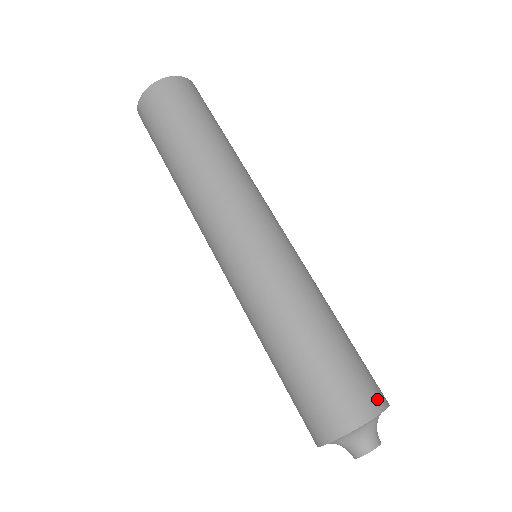
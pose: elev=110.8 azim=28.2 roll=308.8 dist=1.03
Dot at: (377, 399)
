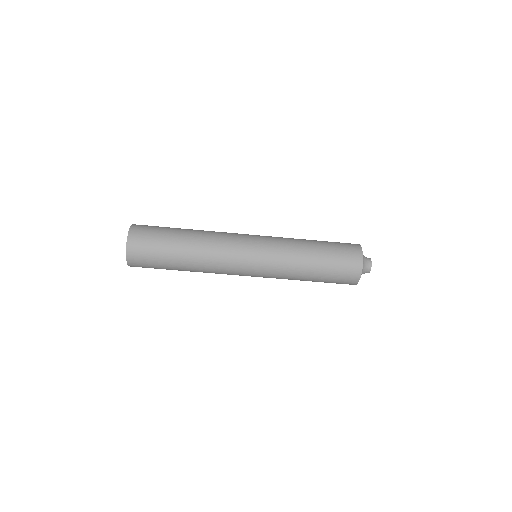
Dot at: (356, 251)
